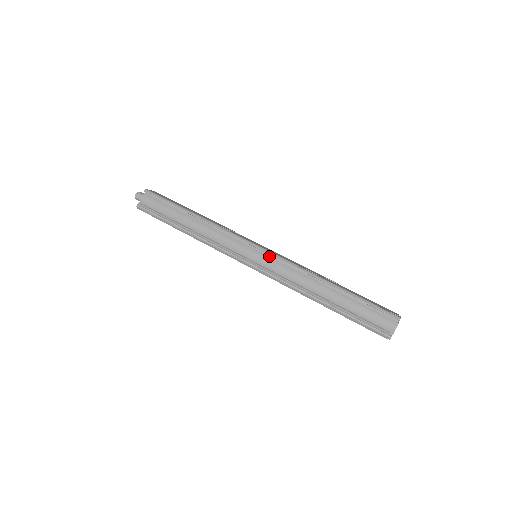
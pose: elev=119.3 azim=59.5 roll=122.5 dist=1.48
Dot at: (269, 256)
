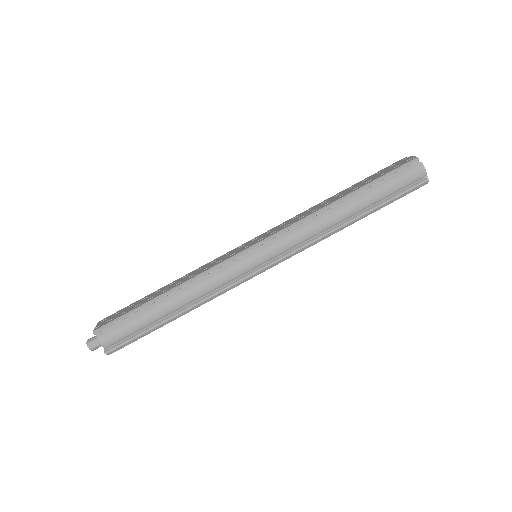
Dot at: (270, 242)
